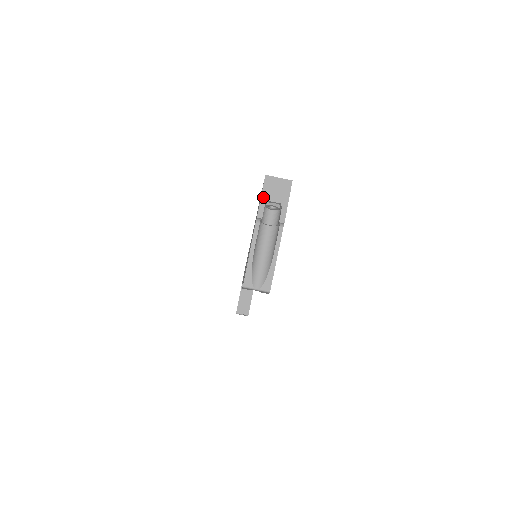
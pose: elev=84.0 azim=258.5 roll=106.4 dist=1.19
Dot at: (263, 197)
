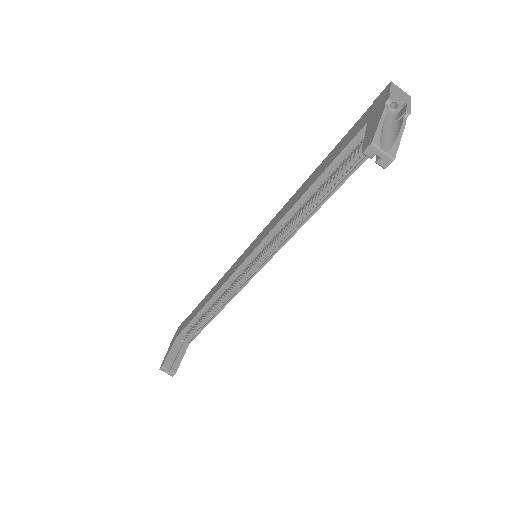
Dot at: (392, 90)
